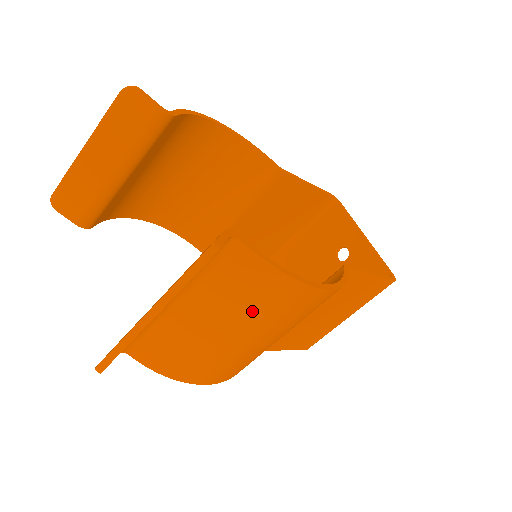
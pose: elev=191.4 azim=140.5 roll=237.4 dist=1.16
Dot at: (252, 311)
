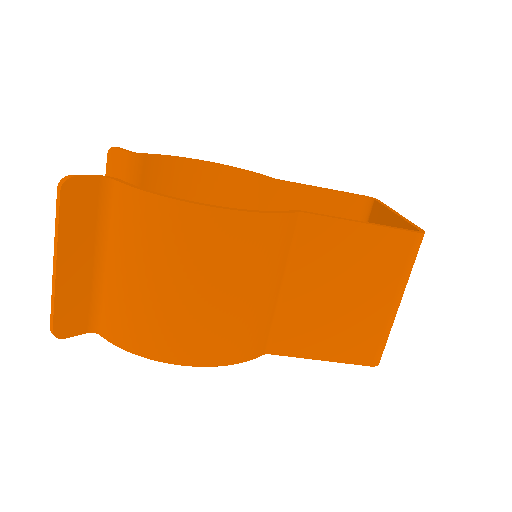
Dot at: (153, 248)
